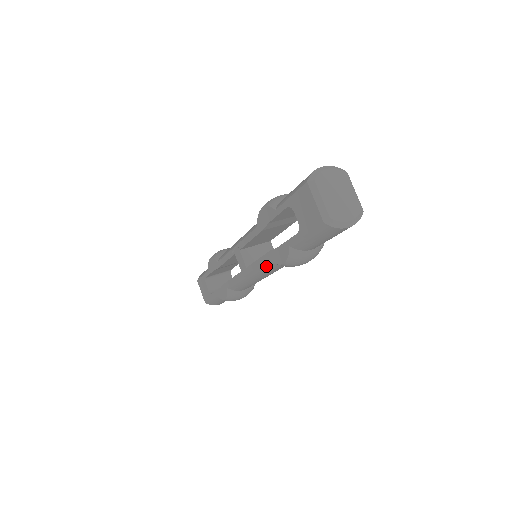
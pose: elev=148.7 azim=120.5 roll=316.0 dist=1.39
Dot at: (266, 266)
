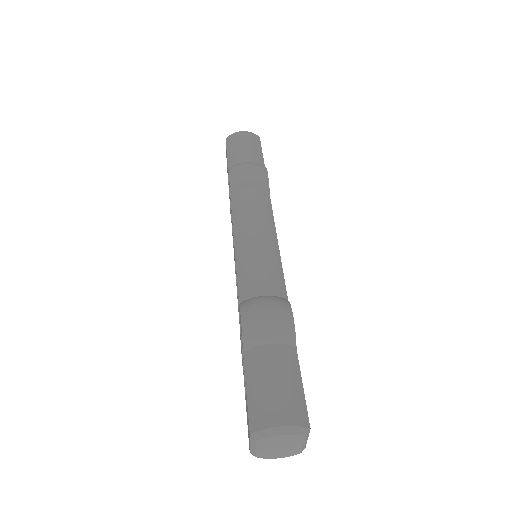
Dot at: occluded
